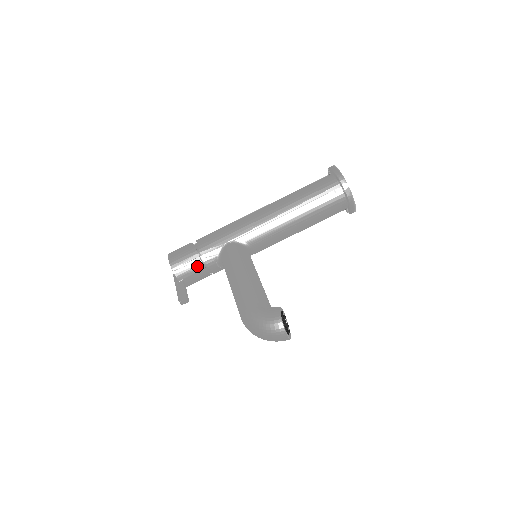
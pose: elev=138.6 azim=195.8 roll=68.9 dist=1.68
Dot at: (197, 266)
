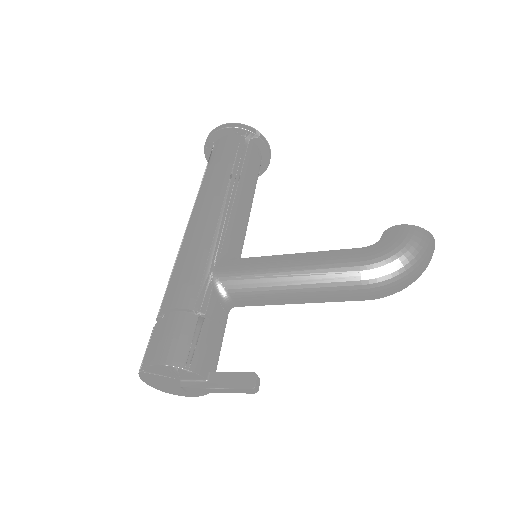
Dot at: (208, 332)
